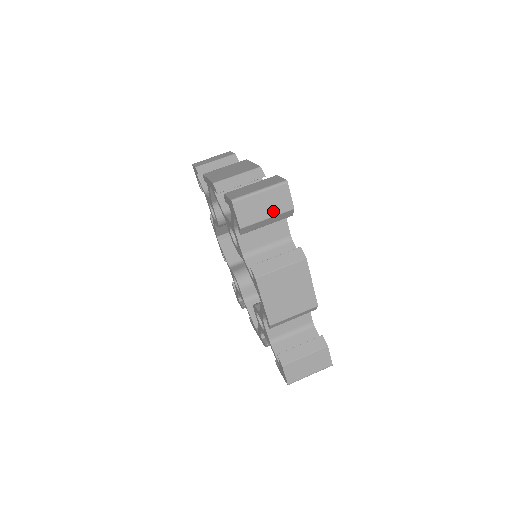
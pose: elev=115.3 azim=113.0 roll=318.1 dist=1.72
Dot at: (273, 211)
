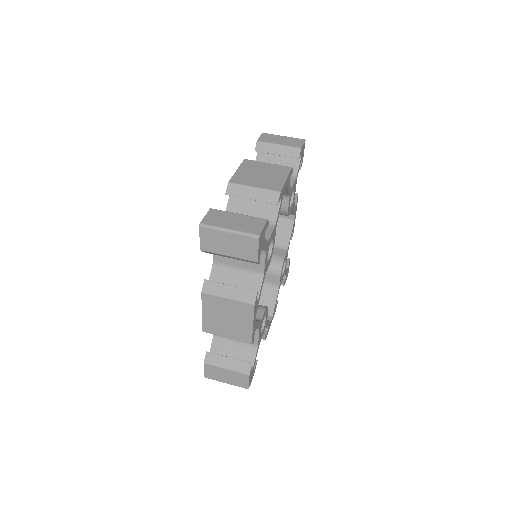
Dot at: (236, 253)
